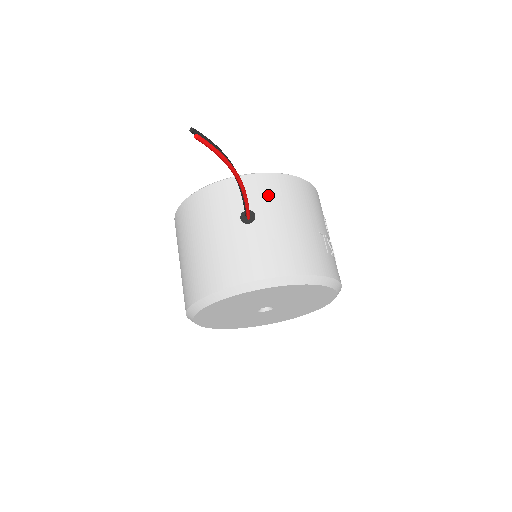
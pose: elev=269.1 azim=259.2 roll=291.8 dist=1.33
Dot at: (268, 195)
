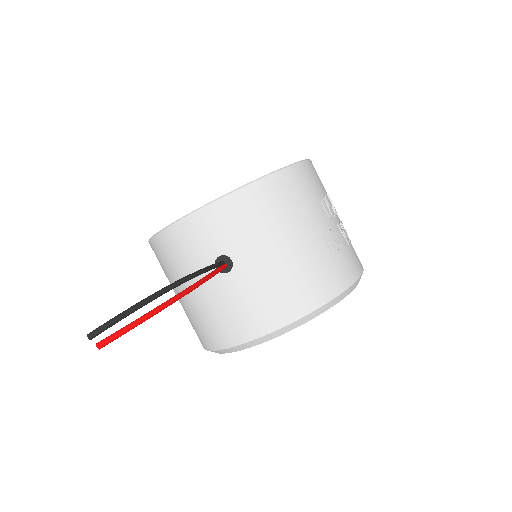
Dot at: (238, 227)
